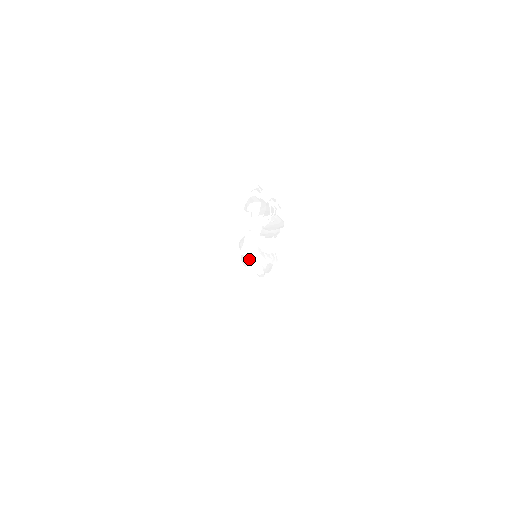
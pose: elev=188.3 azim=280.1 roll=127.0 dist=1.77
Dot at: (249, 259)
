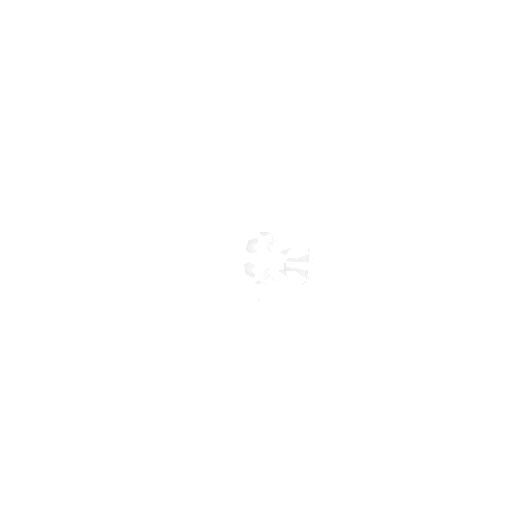
Dot at: (256, 278)
